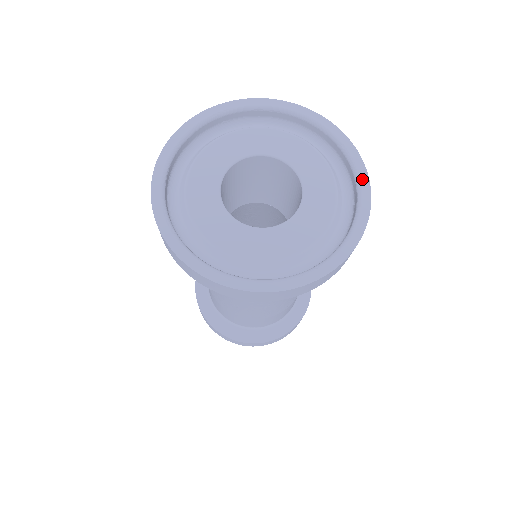
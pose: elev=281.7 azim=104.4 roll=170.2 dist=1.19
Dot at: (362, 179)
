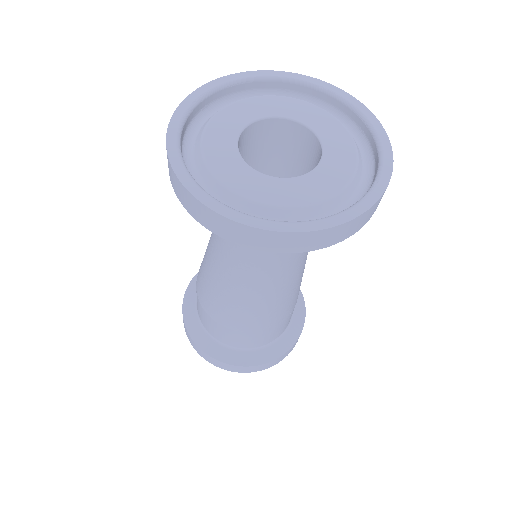
Dot at: (356, 105)
